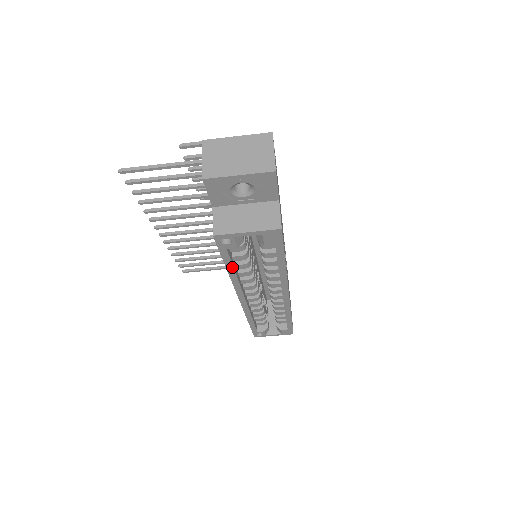
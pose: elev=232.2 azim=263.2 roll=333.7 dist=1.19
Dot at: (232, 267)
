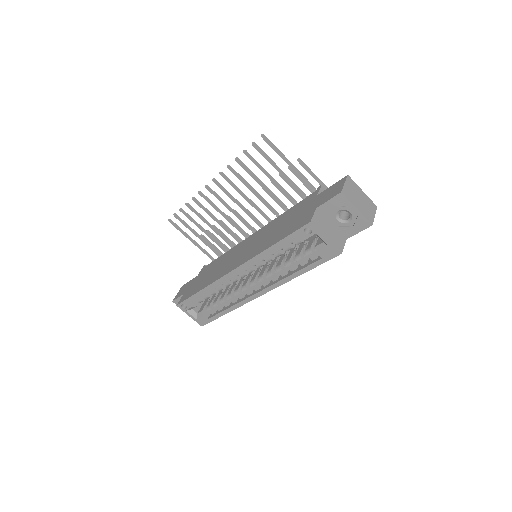
Dot at: (277, 247)
